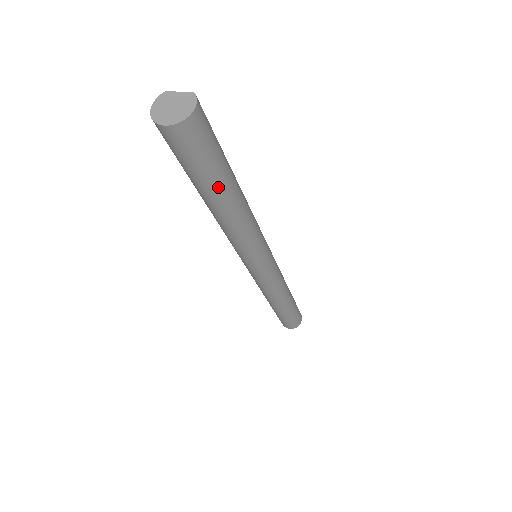
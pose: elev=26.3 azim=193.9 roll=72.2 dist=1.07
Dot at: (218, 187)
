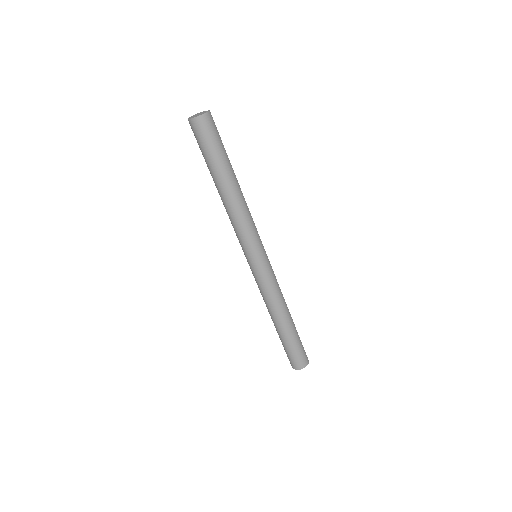
Dot at: (216, 169)
